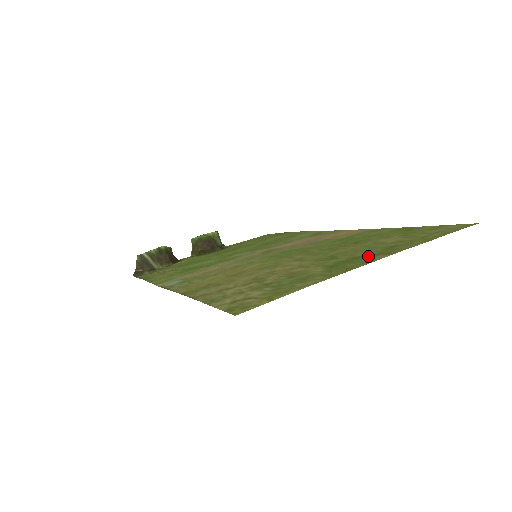
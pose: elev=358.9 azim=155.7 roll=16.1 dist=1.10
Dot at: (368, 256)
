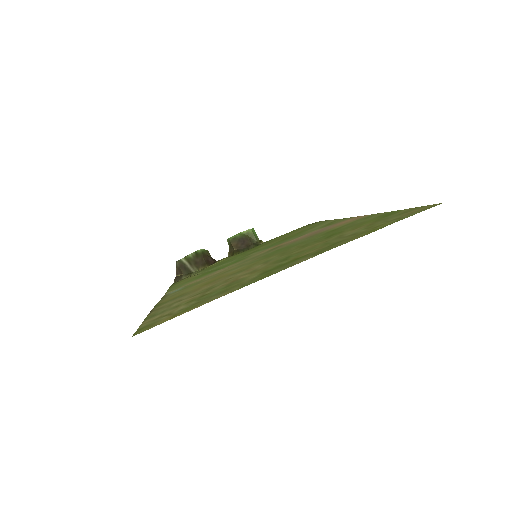
Dot at: (303, 257)
